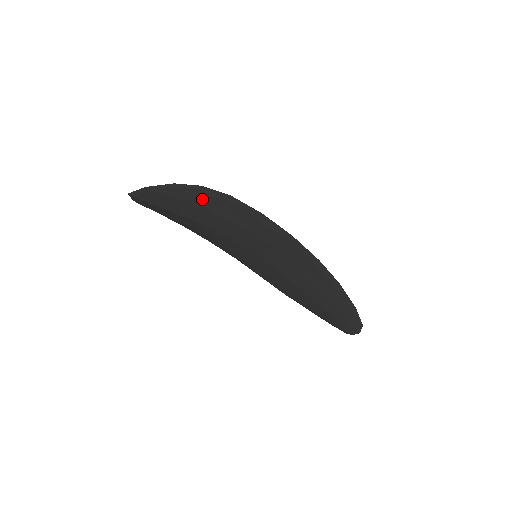
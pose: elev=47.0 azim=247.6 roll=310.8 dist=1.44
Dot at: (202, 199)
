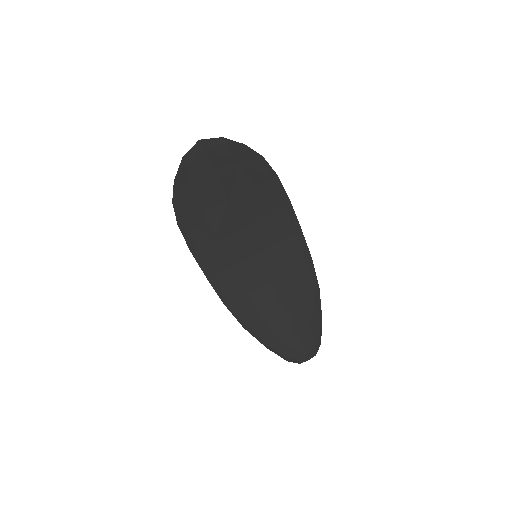
Dot at: (256, 169)
